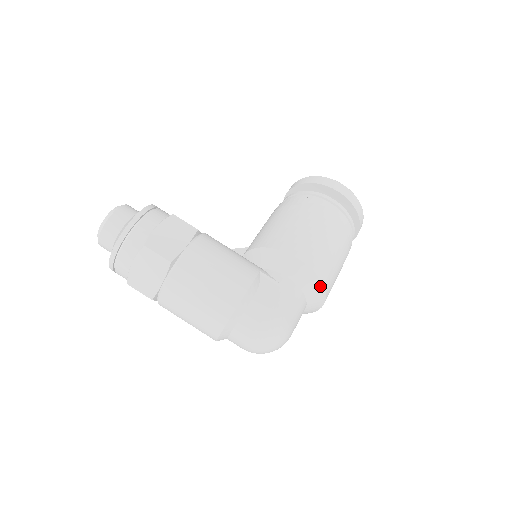
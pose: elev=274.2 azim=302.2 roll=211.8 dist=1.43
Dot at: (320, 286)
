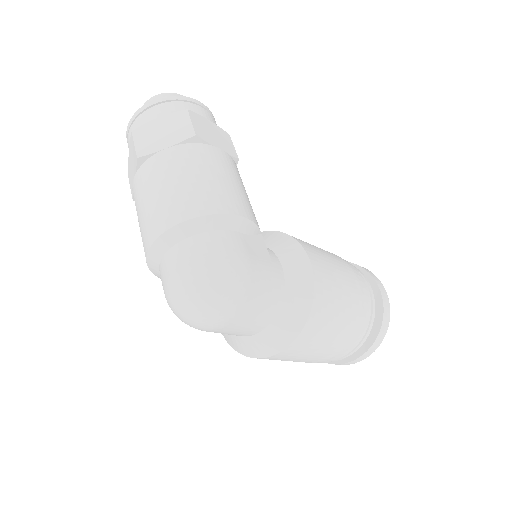
Dot at: (306, 309)
